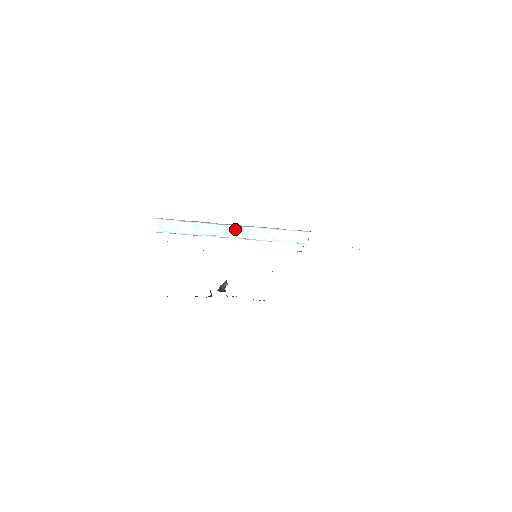
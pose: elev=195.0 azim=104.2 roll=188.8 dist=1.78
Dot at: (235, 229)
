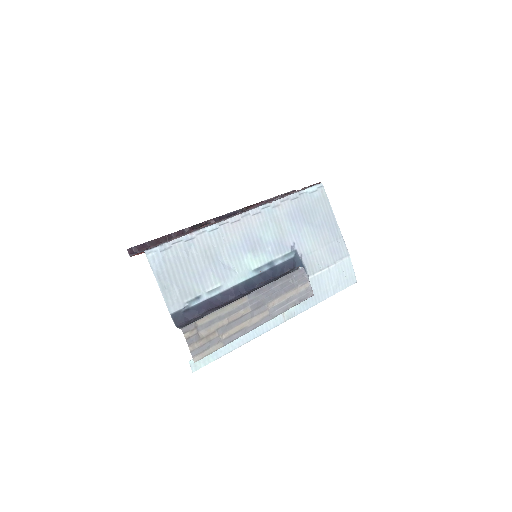
Dot at: (257, 326)
